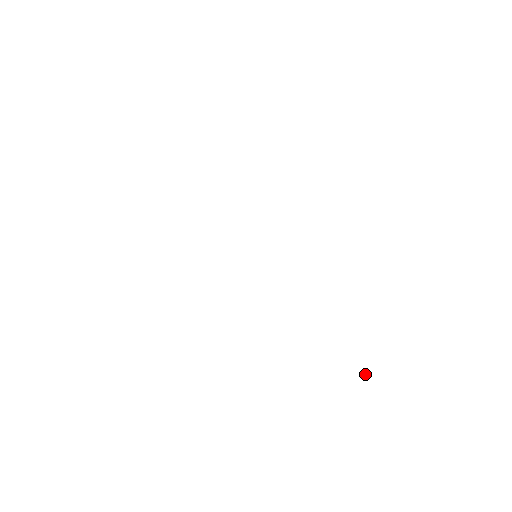
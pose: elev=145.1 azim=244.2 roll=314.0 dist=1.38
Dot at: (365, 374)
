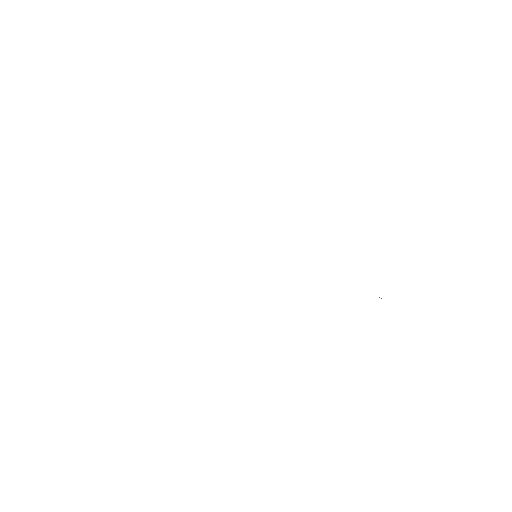
Dot at: occluded
